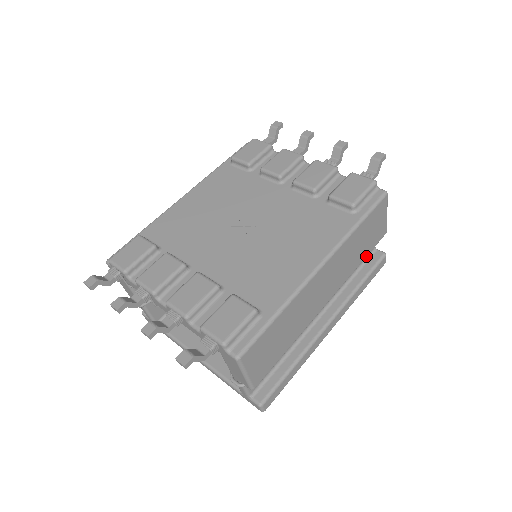
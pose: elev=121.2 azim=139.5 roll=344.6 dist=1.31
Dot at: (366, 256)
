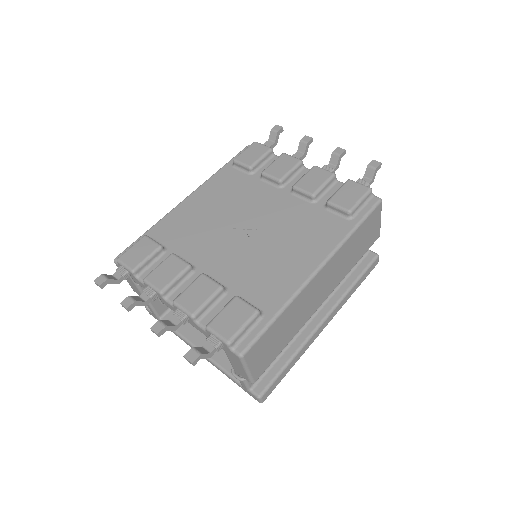
Dot at: (360, 258)
